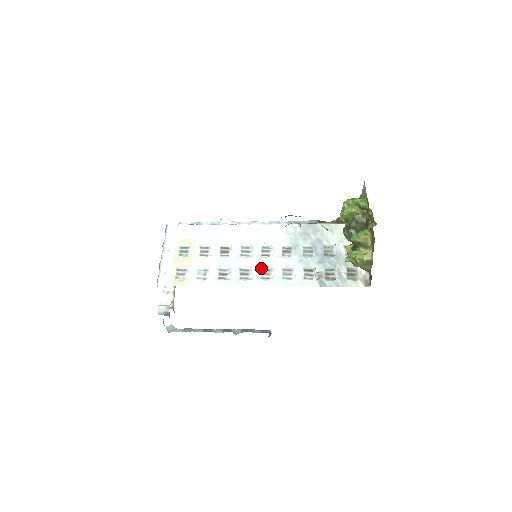
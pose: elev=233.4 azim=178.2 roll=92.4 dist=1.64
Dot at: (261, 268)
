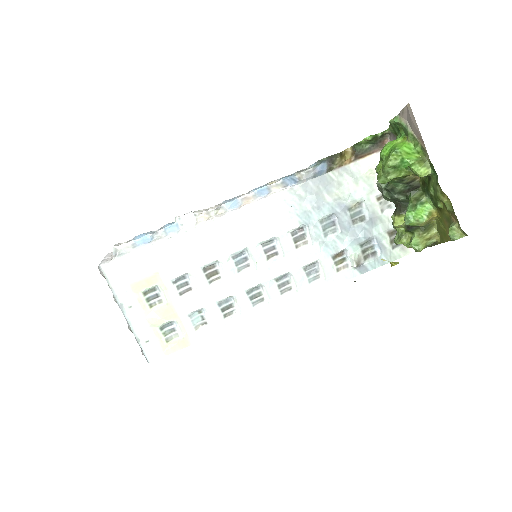
Dot at: (275, 279)
